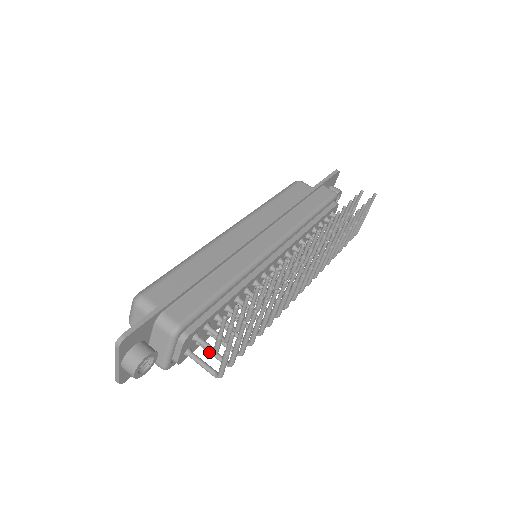
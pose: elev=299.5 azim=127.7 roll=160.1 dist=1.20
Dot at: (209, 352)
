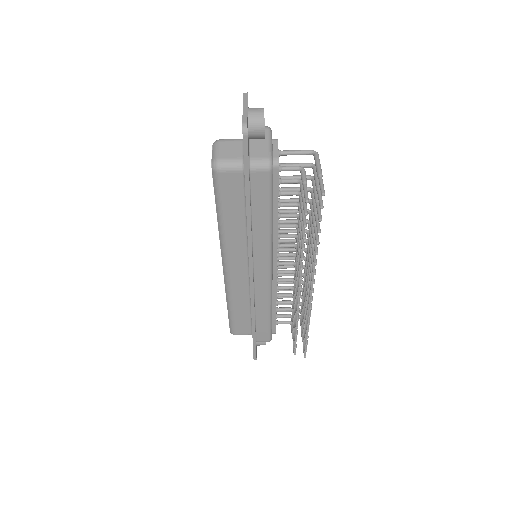
Dot at: occluded
